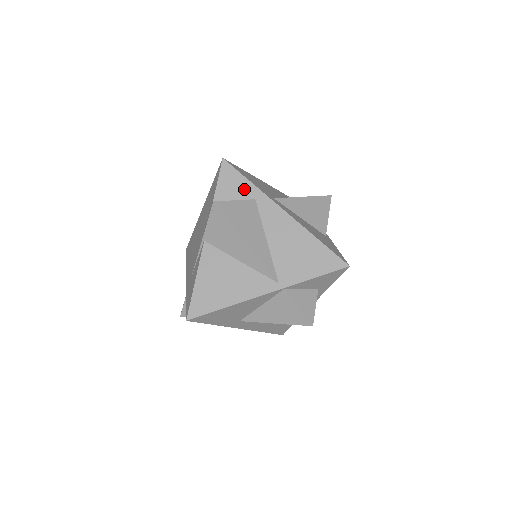
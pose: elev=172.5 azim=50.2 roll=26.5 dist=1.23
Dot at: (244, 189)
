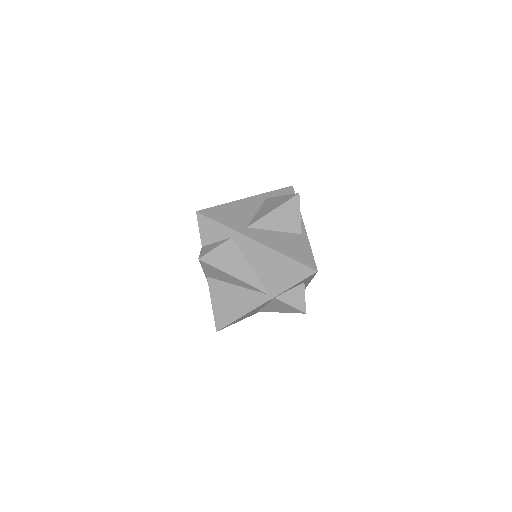
Dot at: (220, 232)
